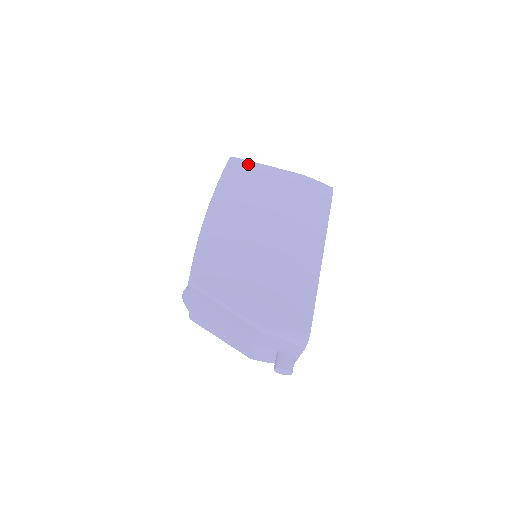
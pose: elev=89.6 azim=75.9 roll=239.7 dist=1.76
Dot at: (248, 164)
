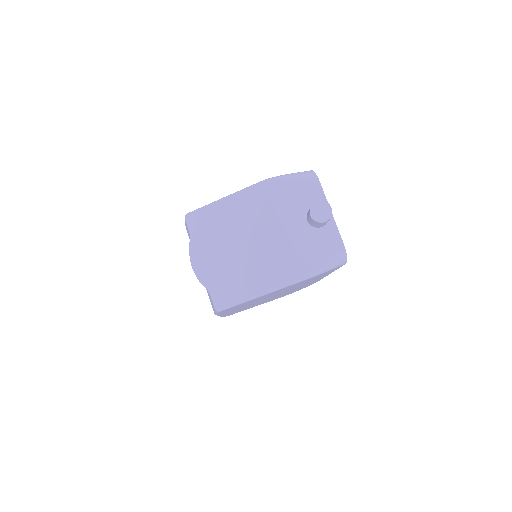
Dot at: occluded
